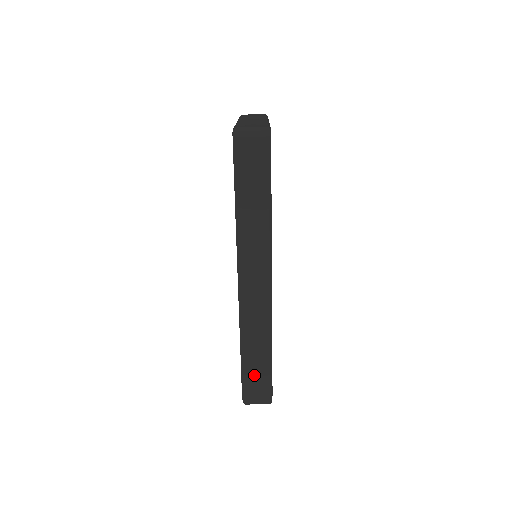
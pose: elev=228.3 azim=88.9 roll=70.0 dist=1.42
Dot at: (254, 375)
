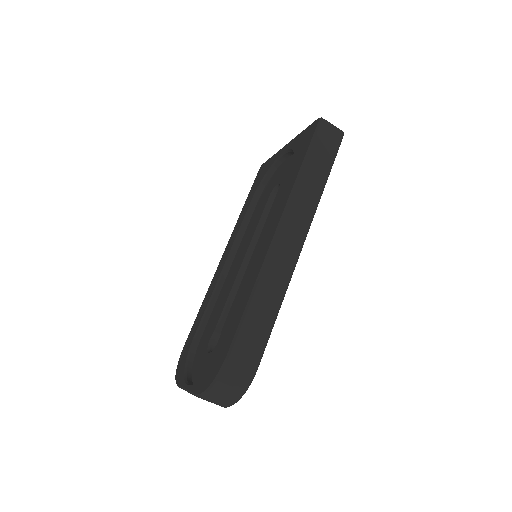
Dot at: (248, 341)
